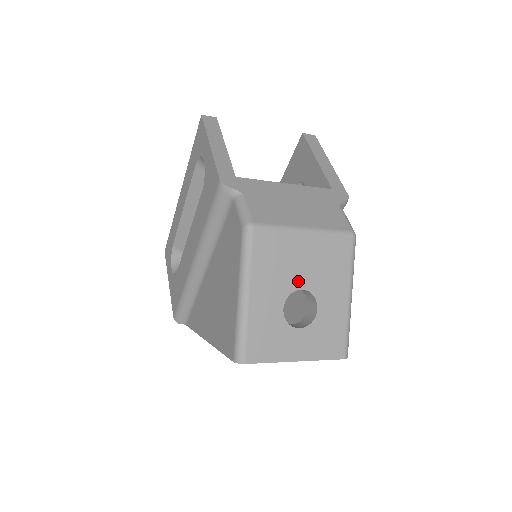
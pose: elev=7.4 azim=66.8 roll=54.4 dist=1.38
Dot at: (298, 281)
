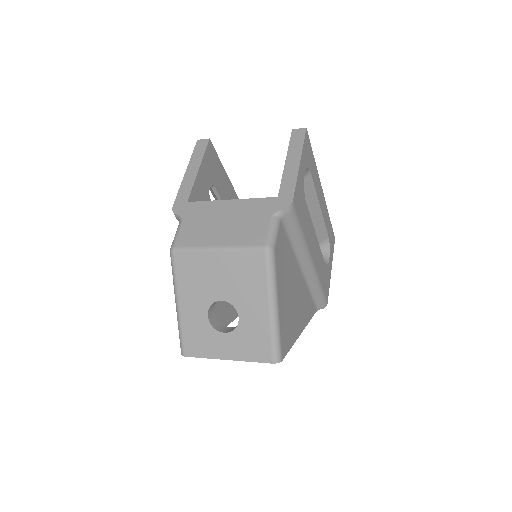
Dot at: (217, 293)
